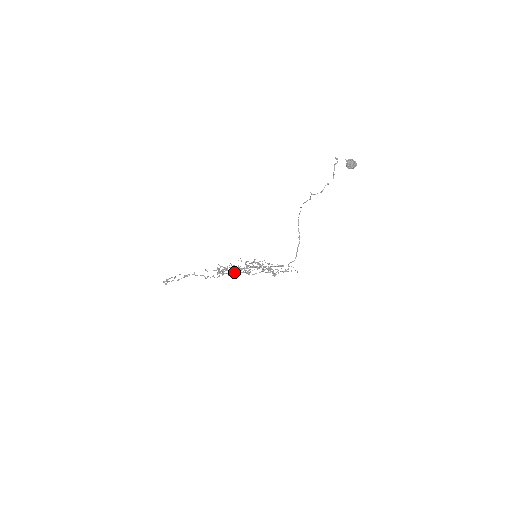
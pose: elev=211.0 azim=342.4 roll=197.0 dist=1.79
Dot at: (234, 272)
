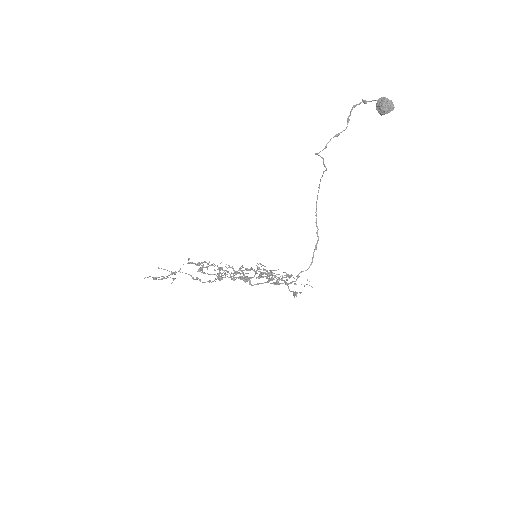
Dot at: (231, 277)
